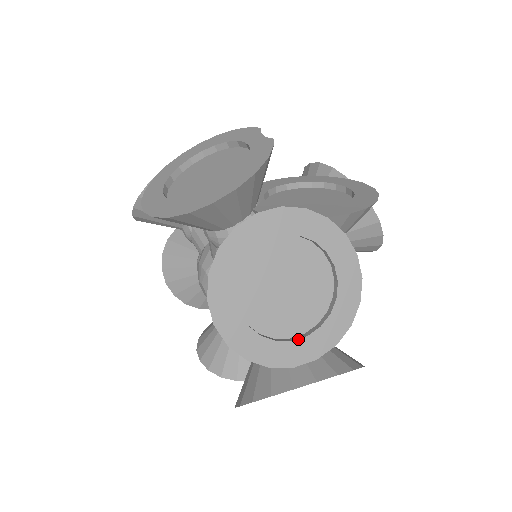
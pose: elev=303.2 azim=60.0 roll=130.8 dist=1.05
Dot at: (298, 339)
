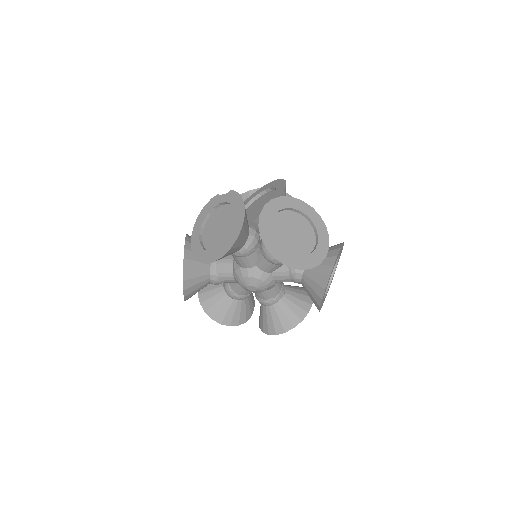
Dot at: (316, 247)
